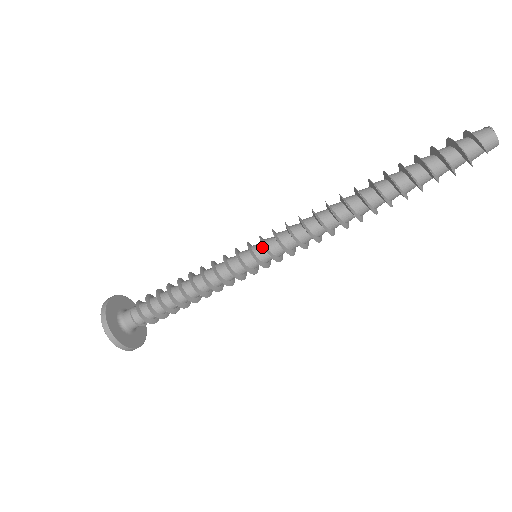
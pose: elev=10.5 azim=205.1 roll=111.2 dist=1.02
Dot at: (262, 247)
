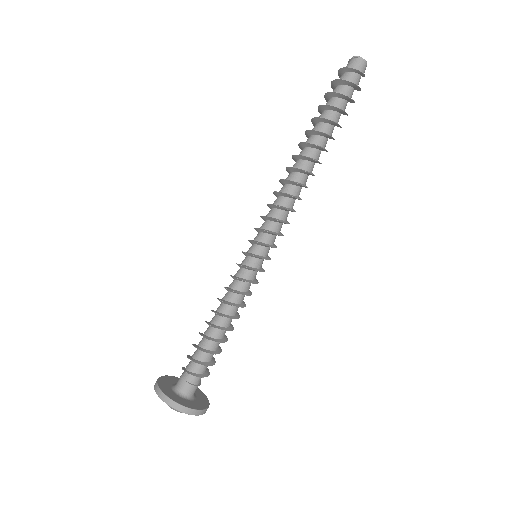
Dot at: (263, 247)
